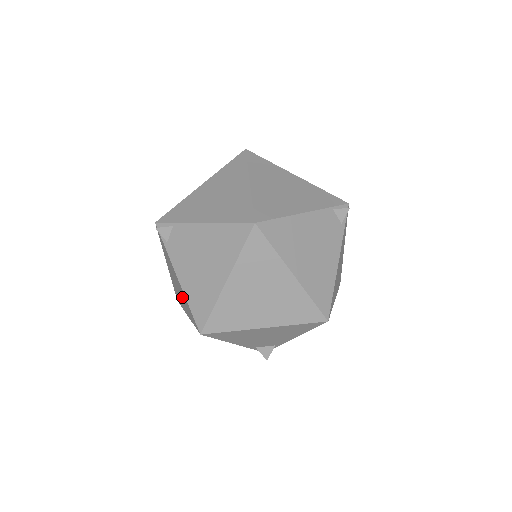
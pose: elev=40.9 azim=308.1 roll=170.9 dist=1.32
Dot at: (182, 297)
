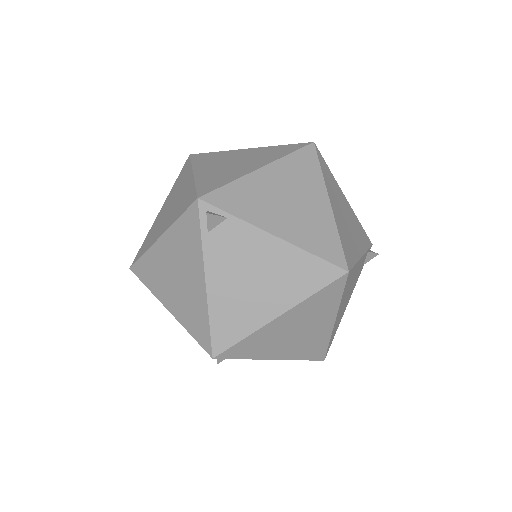
Dot at: (184, 296)
